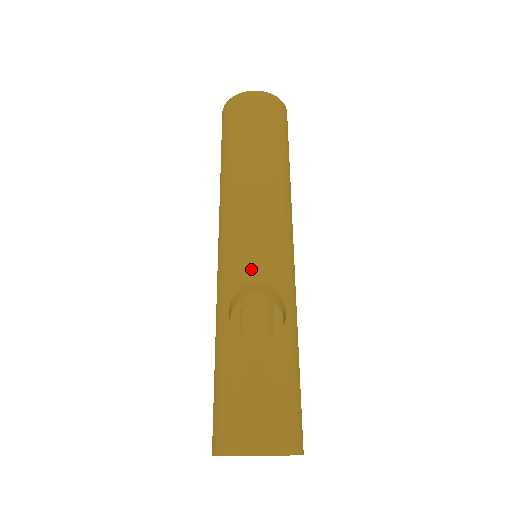
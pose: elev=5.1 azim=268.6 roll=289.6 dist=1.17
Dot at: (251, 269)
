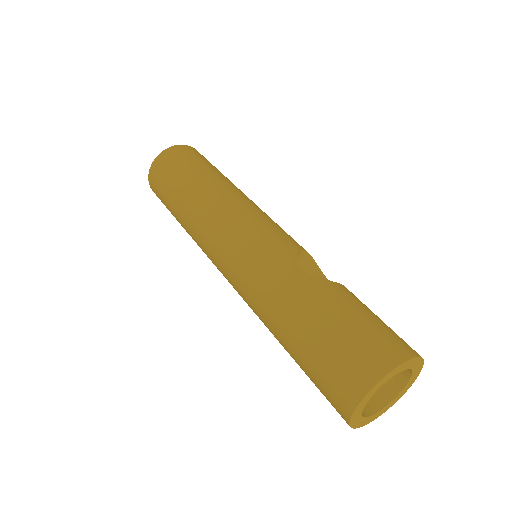
Dot at: (294, 242)
